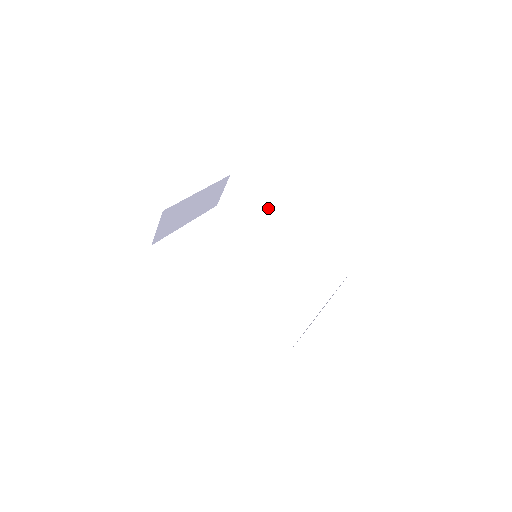
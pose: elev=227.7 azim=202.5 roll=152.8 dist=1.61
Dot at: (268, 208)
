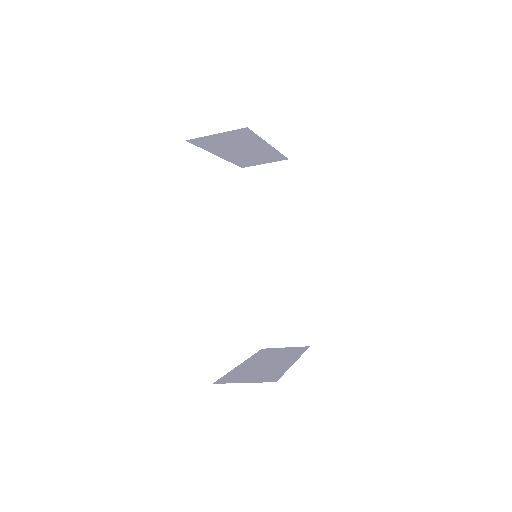
Dot at: (290, 222)
